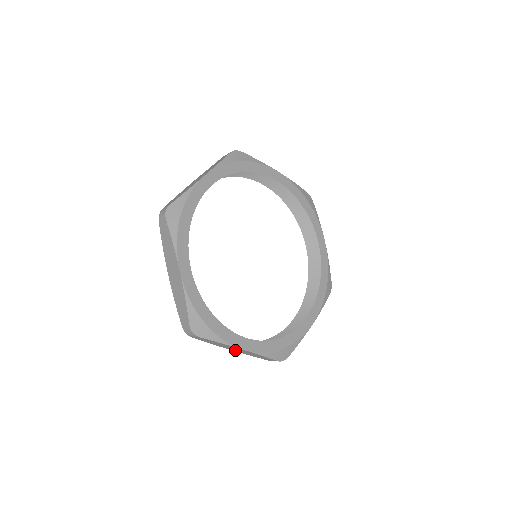
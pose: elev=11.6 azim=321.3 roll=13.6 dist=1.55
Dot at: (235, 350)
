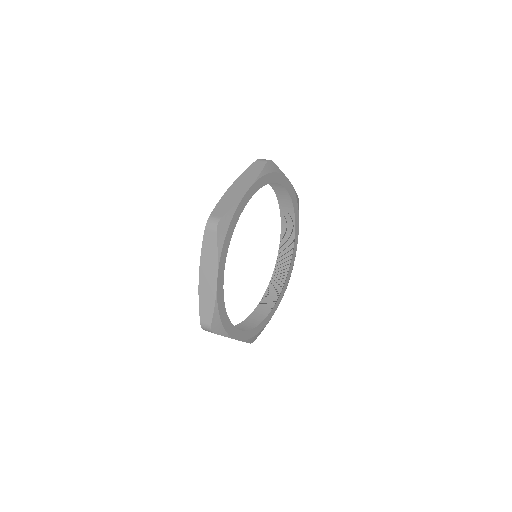
Dot at: occluded
